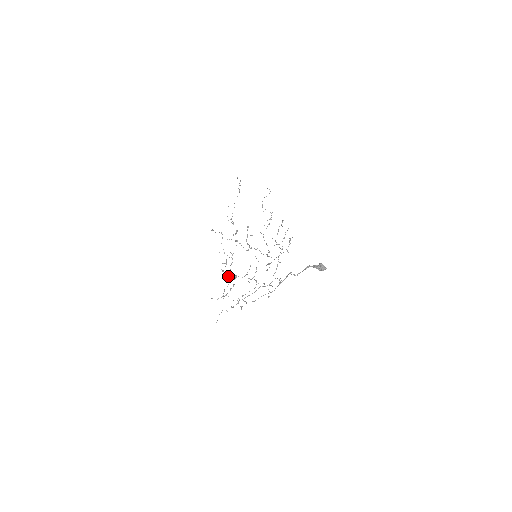
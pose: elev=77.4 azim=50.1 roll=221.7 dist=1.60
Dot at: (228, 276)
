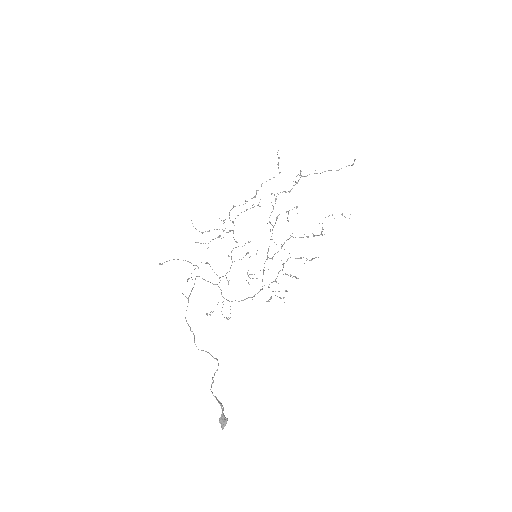
Dot at: occluded
